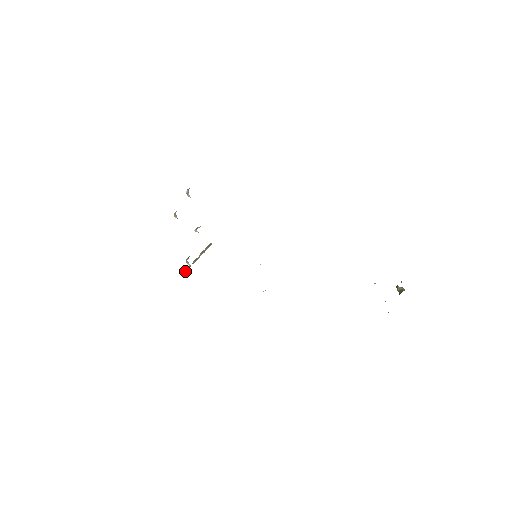
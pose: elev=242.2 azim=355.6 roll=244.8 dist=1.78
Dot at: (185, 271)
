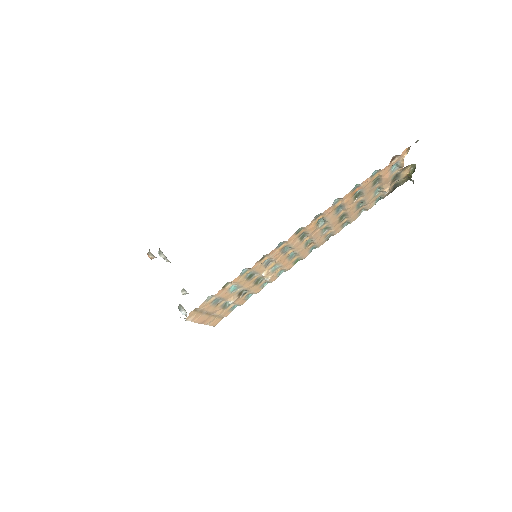
Dot at: occluded
